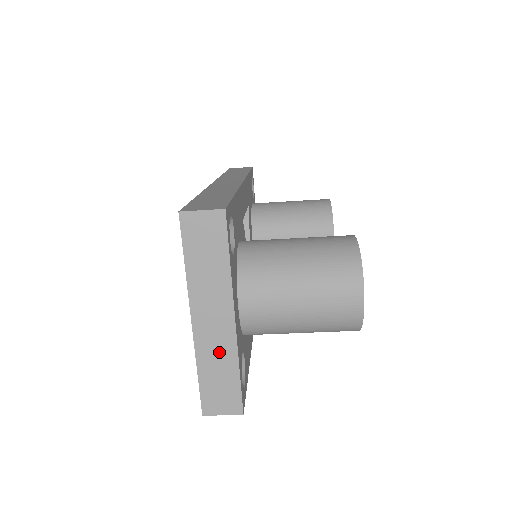
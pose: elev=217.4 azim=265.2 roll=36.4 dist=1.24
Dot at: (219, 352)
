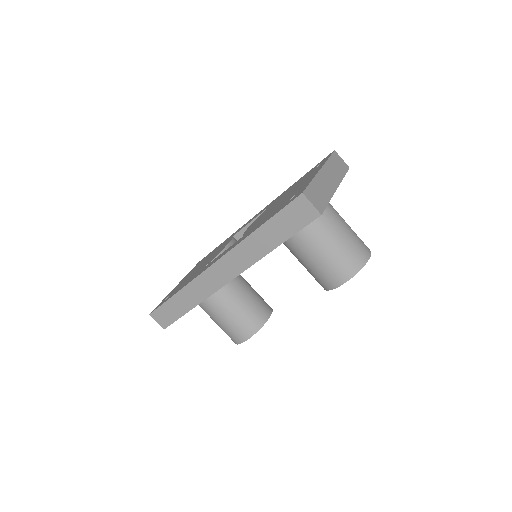
Dot at: (325, 188)
